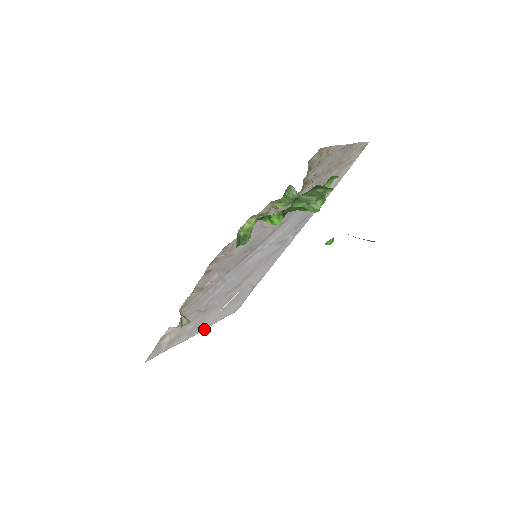
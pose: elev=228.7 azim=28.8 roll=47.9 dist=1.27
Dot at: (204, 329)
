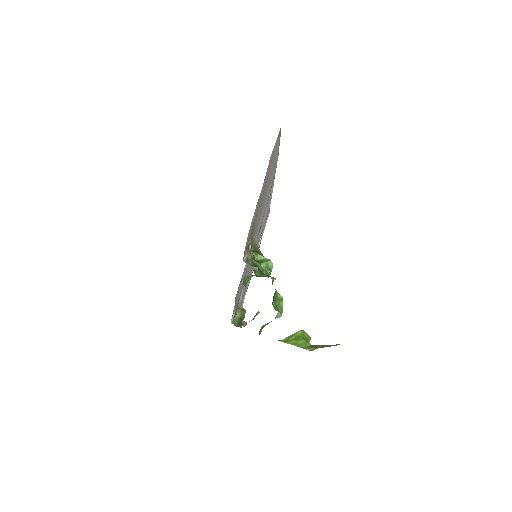
Dot at: occluded
